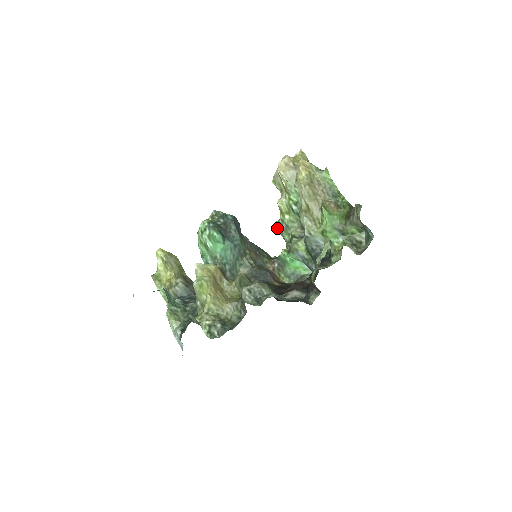
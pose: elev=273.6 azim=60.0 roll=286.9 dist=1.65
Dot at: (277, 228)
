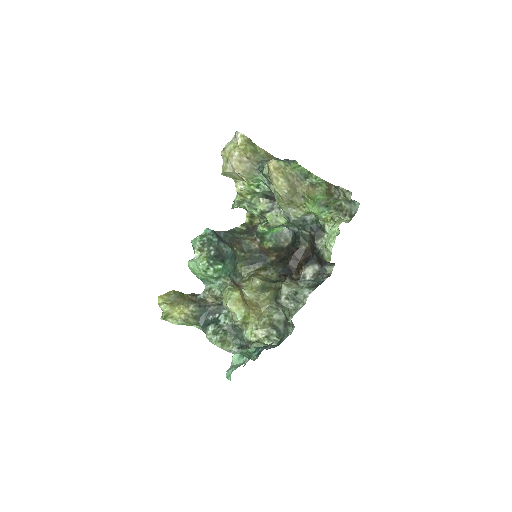
Dot at: (237, 206)
